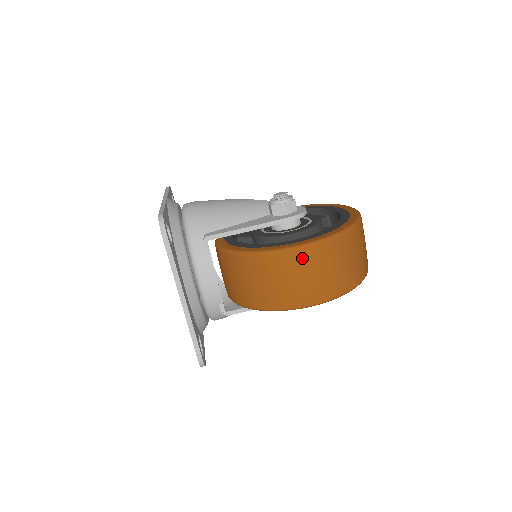
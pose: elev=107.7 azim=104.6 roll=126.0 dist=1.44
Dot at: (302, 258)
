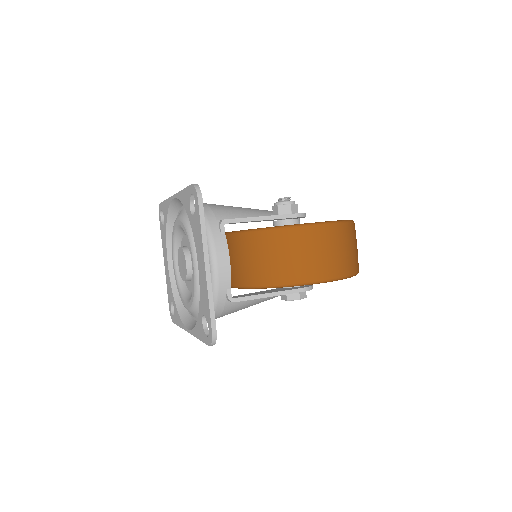
Dot at: (318, 234)
